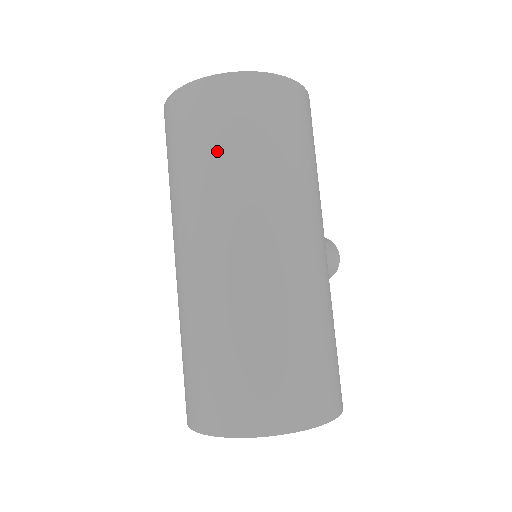
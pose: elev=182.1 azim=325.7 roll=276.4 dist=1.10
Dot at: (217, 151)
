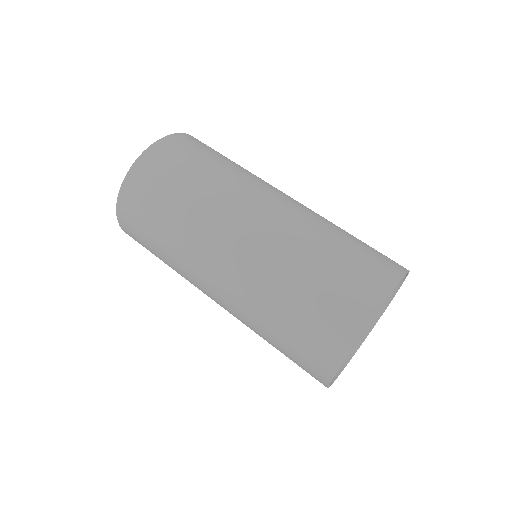
Dot at: (210, 163)
